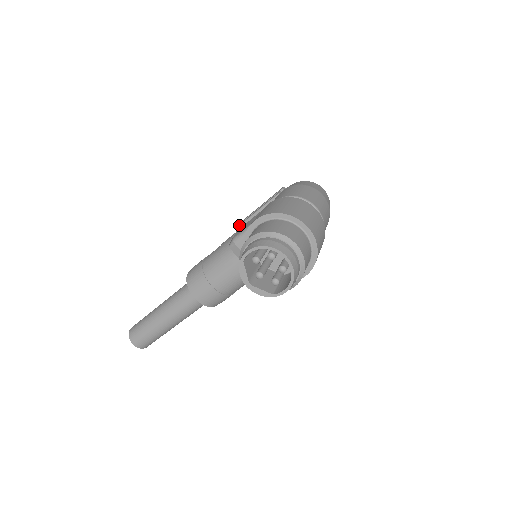
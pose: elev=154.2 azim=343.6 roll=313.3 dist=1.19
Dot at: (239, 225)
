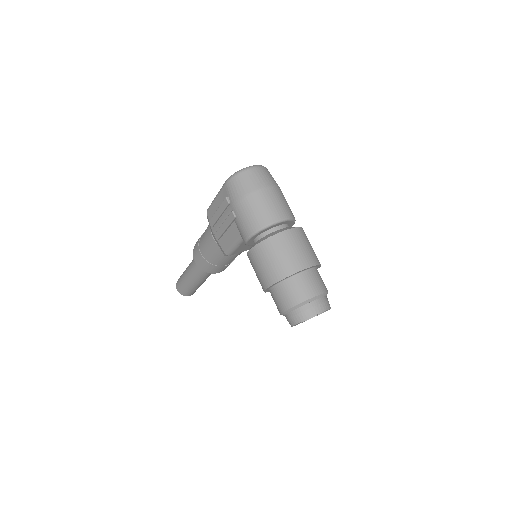
Dot at: (217, 240)
